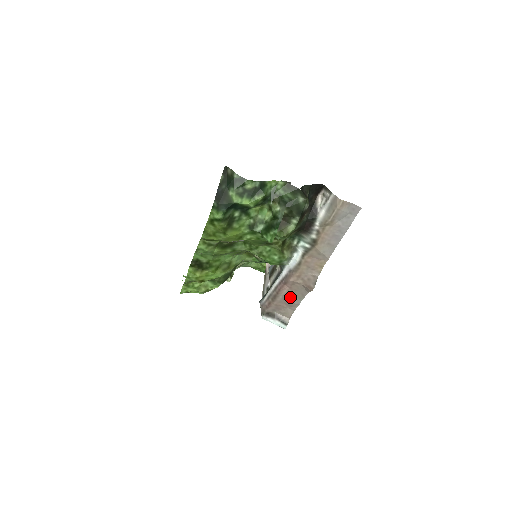
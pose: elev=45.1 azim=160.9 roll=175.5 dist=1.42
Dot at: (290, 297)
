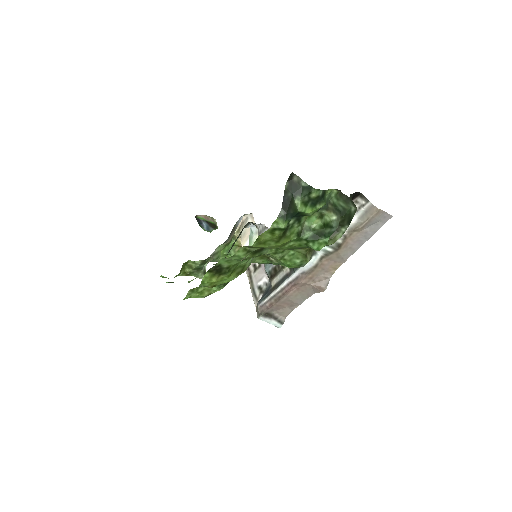
Dot at: (294, 298)
